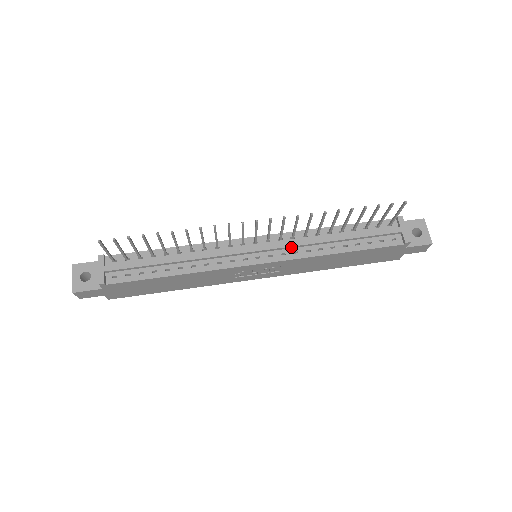
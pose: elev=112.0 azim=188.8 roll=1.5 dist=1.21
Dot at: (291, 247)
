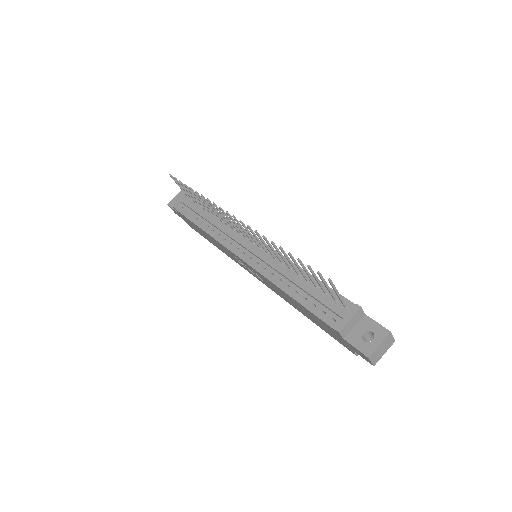
Dot at: (265, 262)
